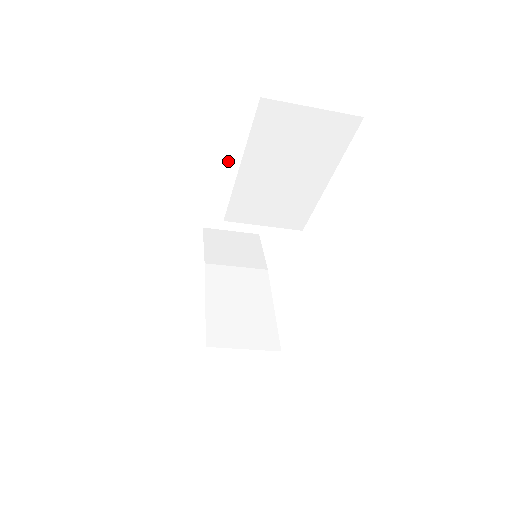
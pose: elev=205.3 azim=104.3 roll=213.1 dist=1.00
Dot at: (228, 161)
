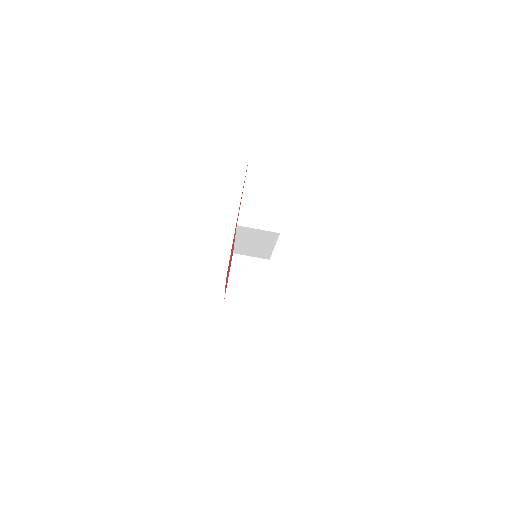
Dot at: (241, 256)
